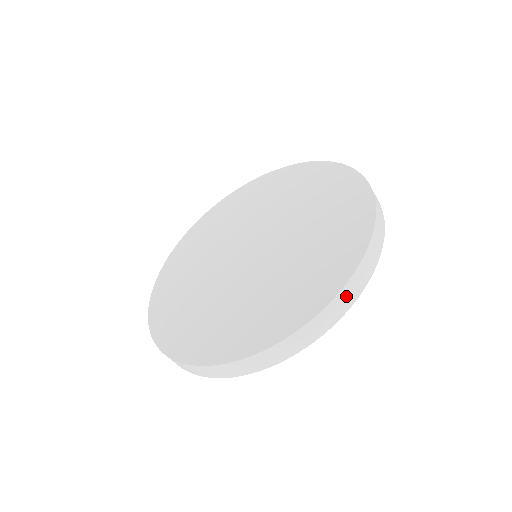
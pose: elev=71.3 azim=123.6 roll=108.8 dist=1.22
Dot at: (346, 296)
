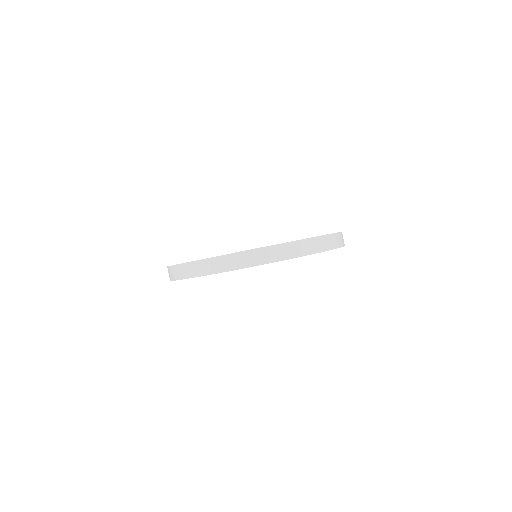
Dot at: (310, 245)
